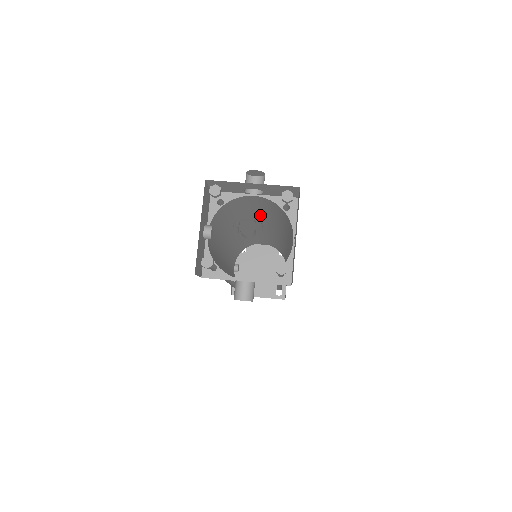
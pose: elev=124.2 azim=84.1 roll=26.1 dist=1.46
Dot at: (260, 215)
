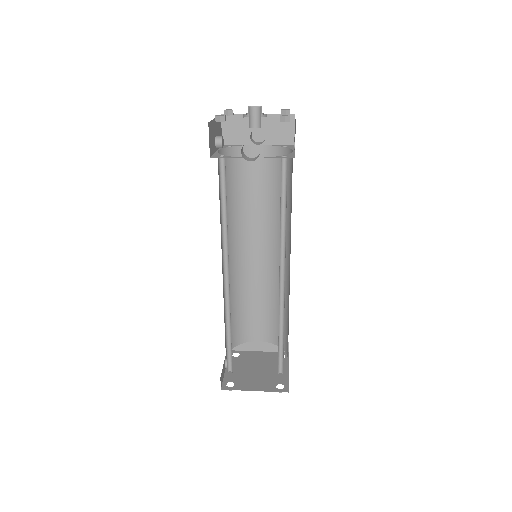
Dot at: (260, 210)
